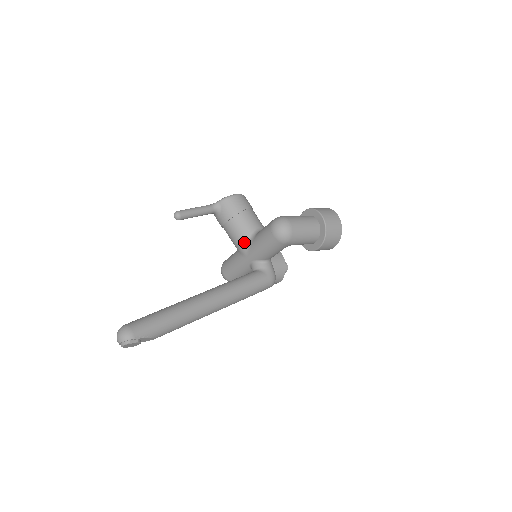
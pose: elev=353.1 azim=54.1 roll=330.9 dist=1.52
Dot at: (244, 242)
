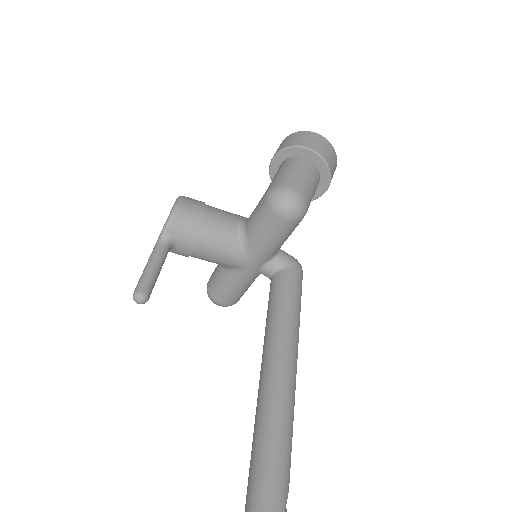
Dot at: (236, 253)
